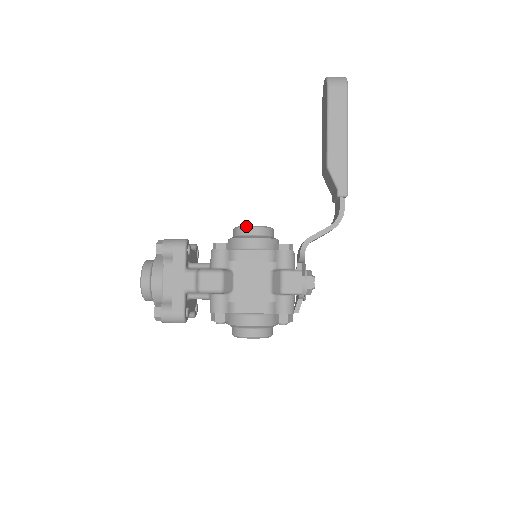
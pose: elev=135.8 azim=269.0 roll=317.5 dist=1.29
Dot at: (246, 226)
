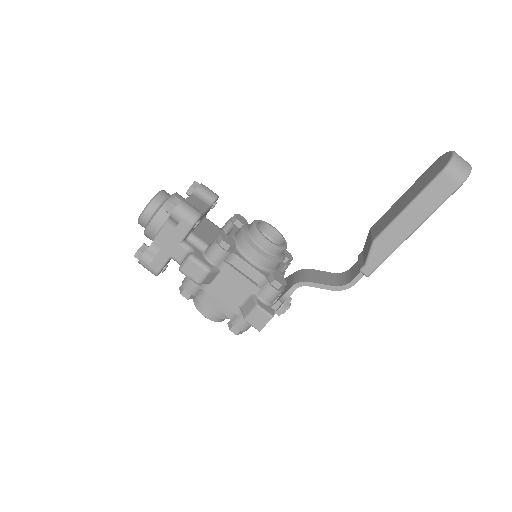
Dot at: (262, 236)
